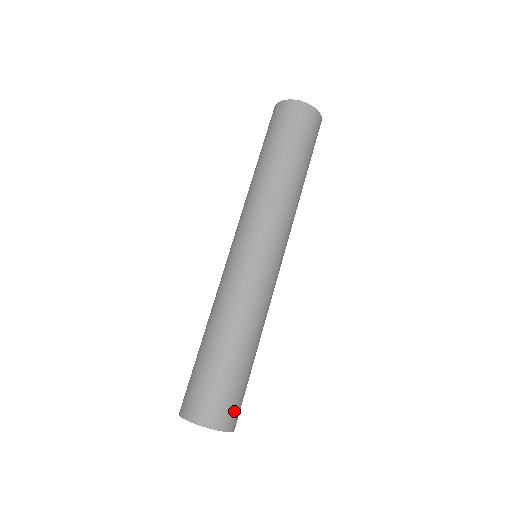
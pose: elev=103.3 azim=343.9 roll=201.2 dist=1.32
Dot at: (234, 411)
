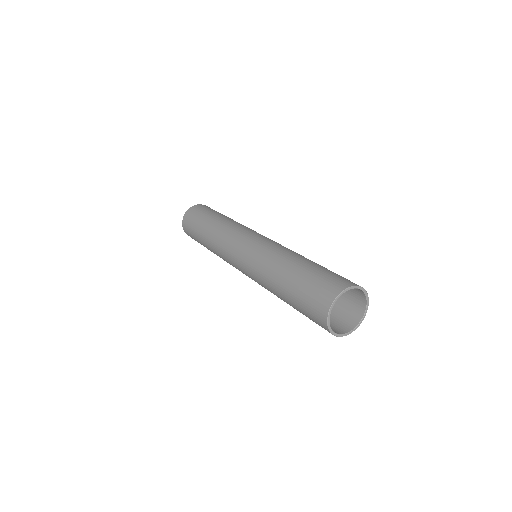
Dot at: (339, 279)
